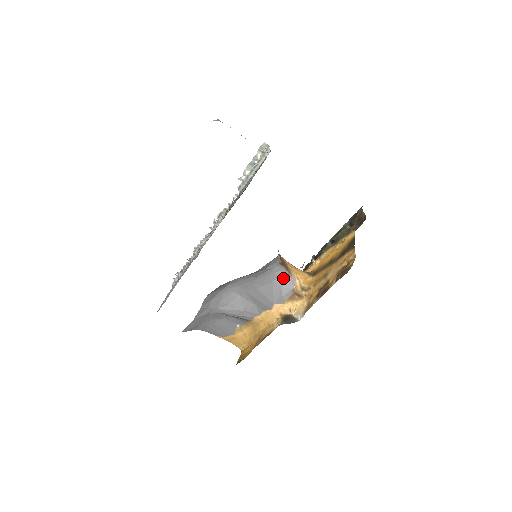
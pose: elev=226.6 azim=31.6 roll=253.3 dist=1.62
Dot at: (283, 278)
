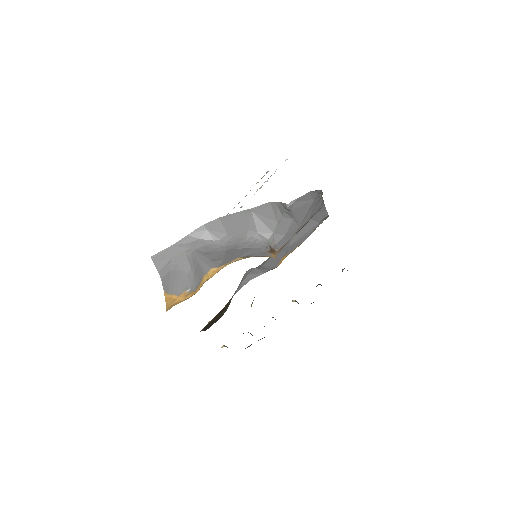
Dot at: (263, 250)
